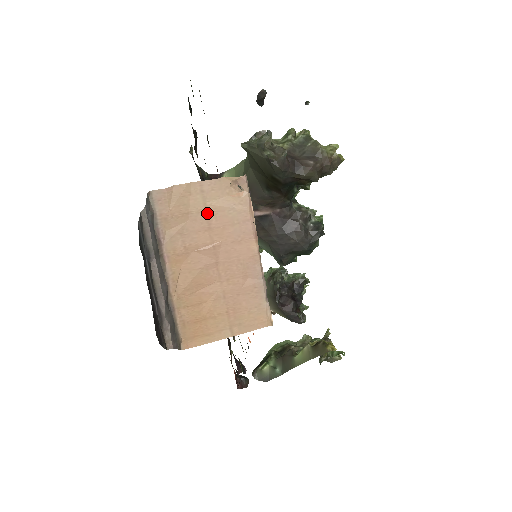
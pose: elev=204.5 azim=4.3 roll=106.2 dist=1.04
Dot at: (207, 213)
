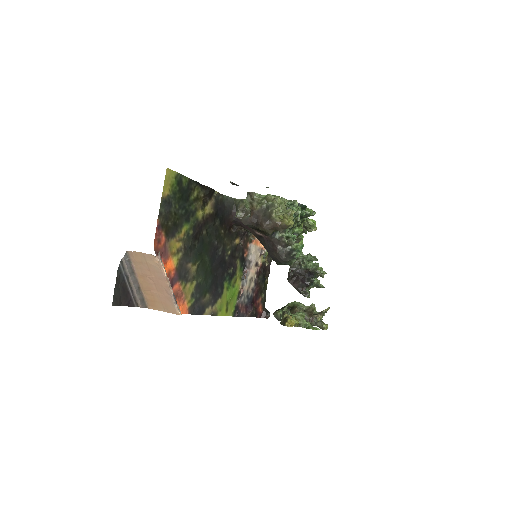
Dot at: (148, 265)
